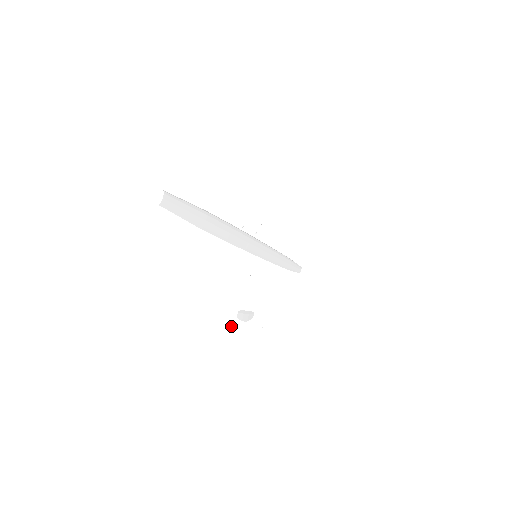
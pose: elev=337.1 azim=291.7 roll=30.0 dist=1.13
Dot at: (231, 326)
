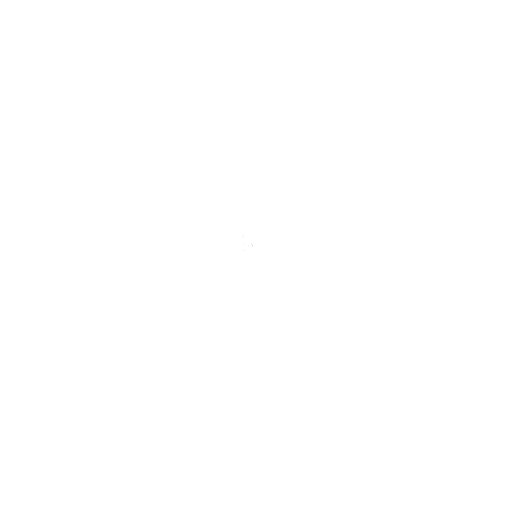
Dot at: (250, 309)
